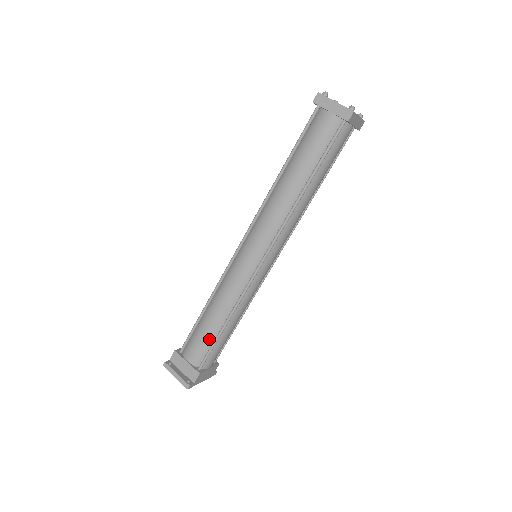
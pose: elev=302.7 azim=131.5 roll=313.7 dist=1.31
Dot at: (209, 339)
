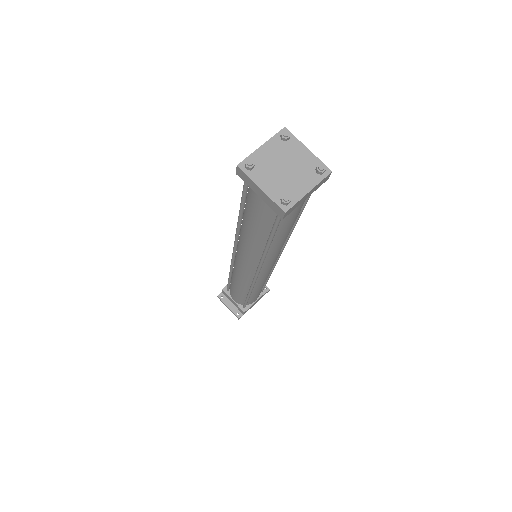
Dot at: (241, 297)
